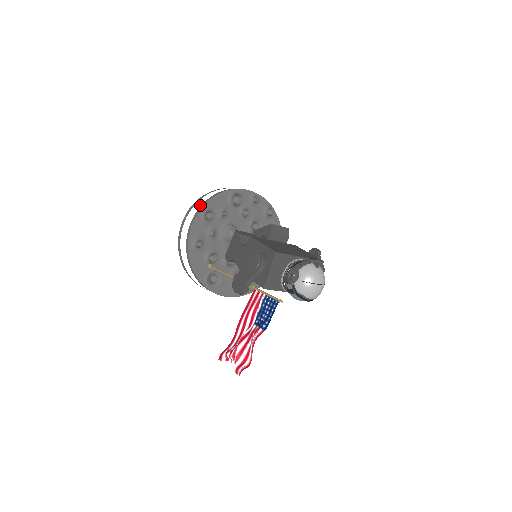
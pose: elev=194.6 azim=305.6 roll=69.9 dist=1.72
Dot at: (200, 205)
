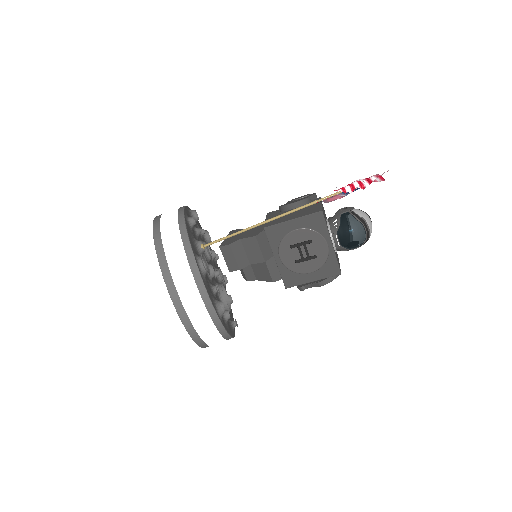
Dot at: occluded
